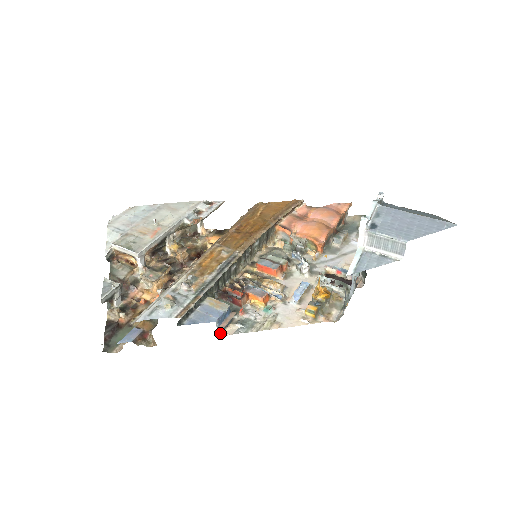
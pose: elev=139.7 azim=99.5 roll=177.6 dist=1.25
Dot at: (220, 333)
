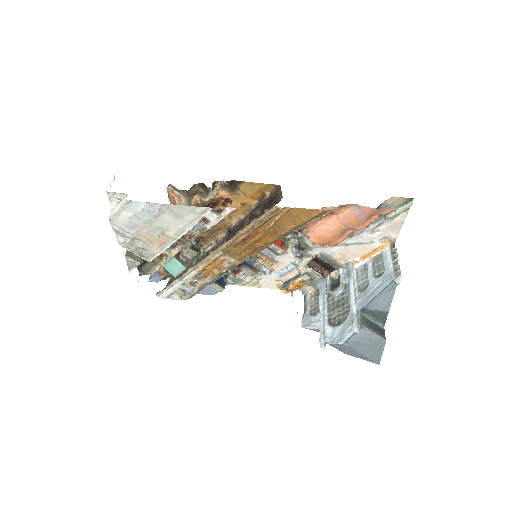
Dot at: occluded
